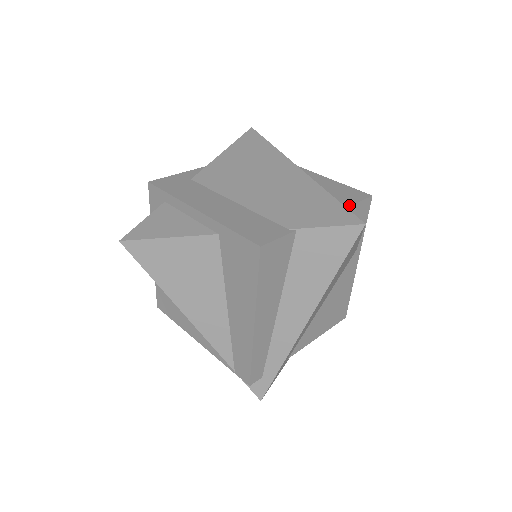
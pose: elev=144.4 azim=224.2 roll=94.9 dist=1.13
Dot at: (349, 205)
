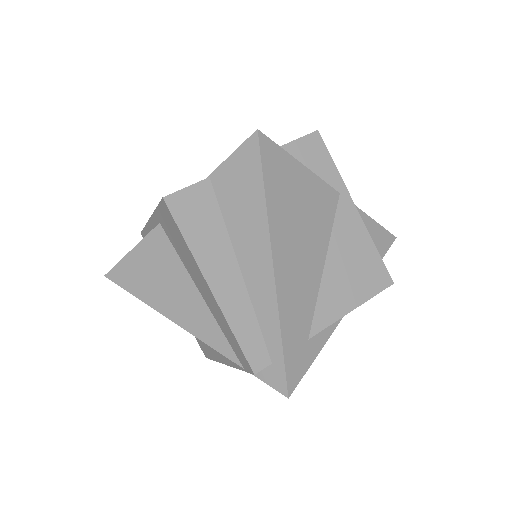
Dot at: (284, 145)
